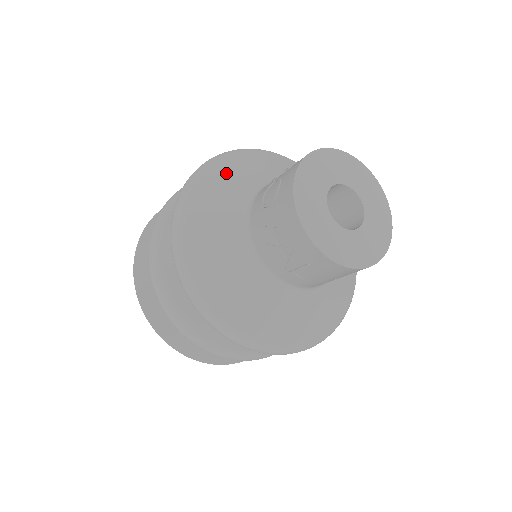
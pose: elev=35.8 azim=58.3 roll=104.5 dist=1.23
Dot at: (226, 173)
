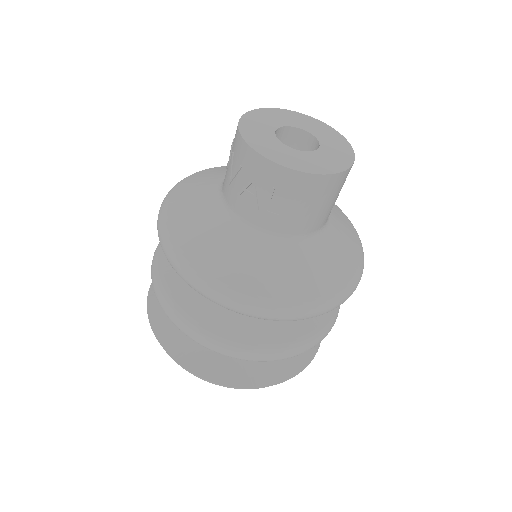
Dot at: (202, 176)
